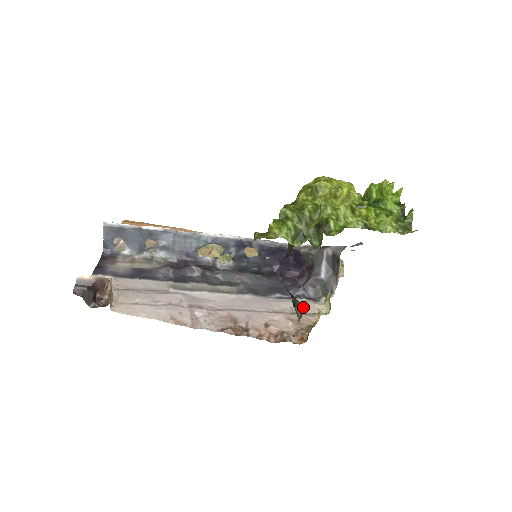
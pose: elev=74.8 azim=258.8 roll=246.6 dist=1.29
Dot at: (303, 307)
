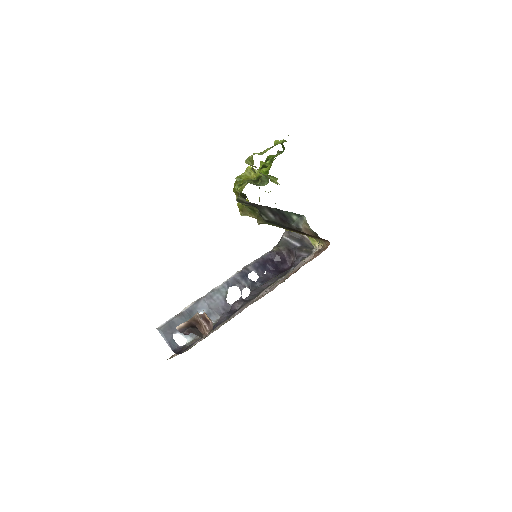
Dot at: (301, 217)
